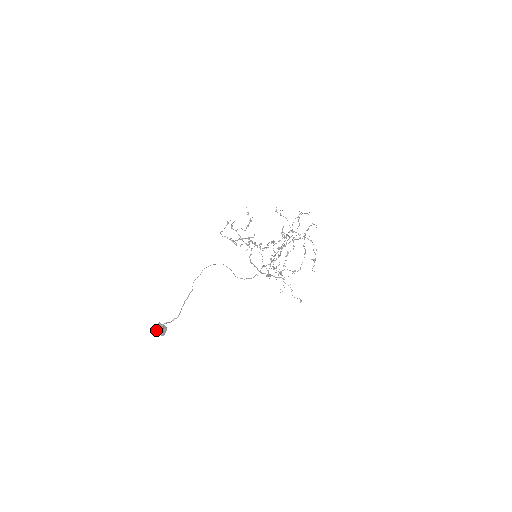
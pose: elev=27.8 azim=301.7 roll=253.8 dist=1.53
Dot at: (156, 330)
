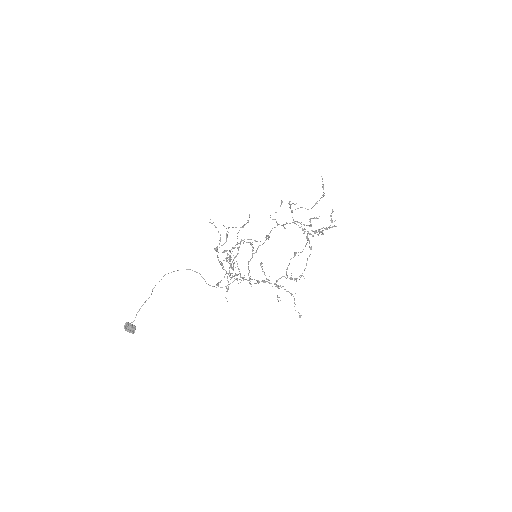
Dot at: (124, 328)
